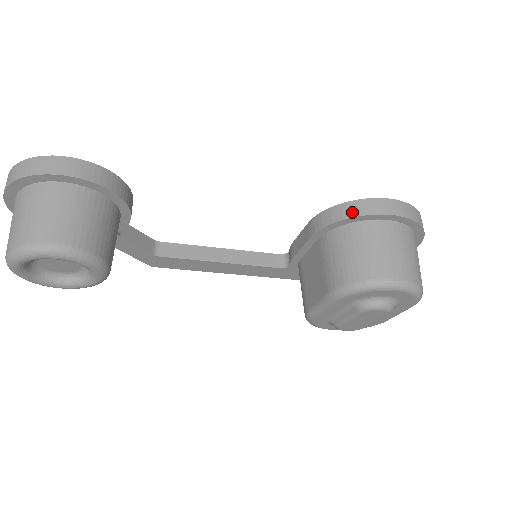
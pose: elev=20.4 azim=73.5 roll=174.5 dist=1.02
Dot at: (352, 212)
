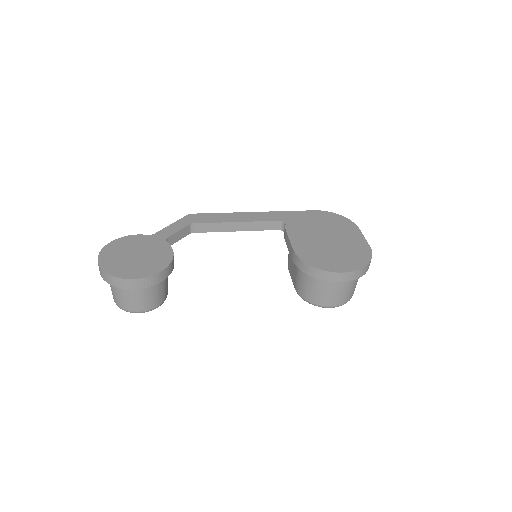
Dot at: (315, 275)
